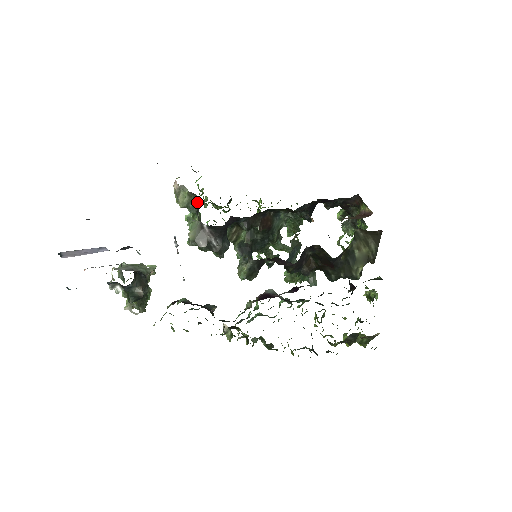
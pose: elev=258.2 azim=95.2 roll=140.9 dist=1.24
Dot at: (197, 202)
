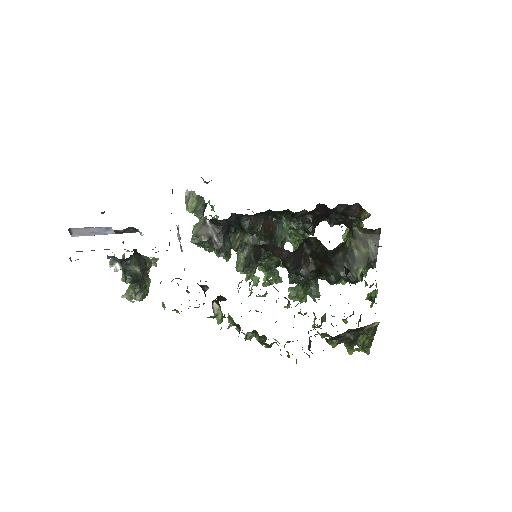
Dot at: (204, 205)
